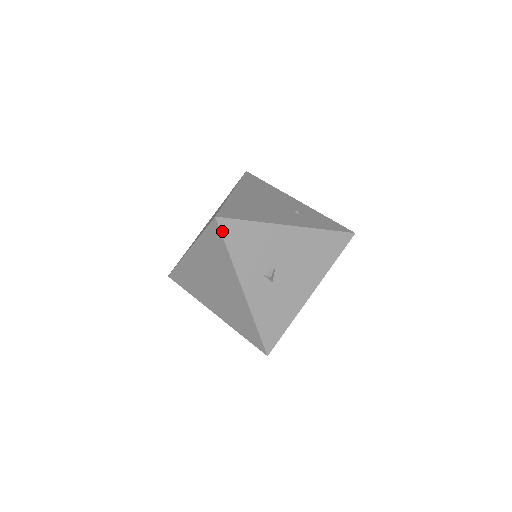
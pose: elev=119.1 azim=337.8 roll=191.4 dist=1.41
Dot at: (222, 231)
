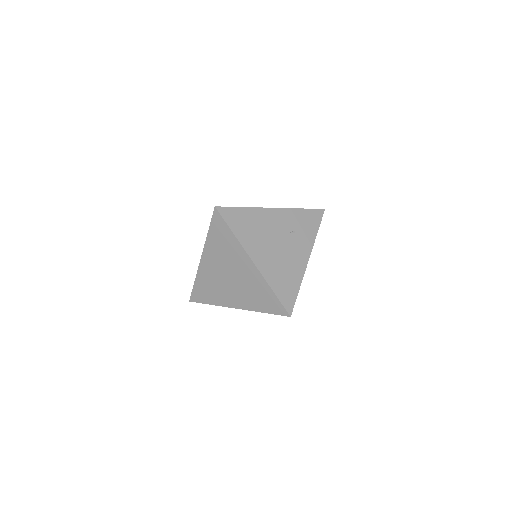
Dot at: occluded
